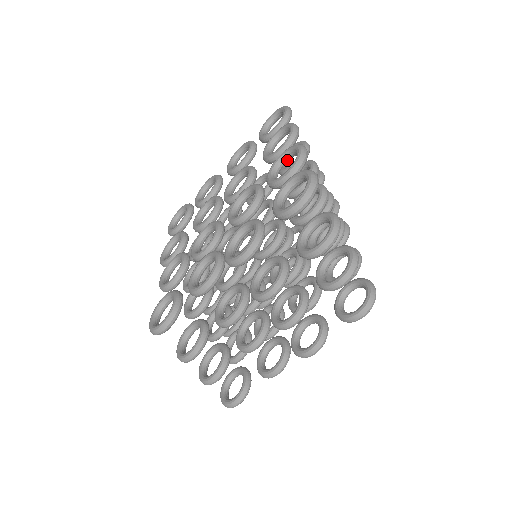
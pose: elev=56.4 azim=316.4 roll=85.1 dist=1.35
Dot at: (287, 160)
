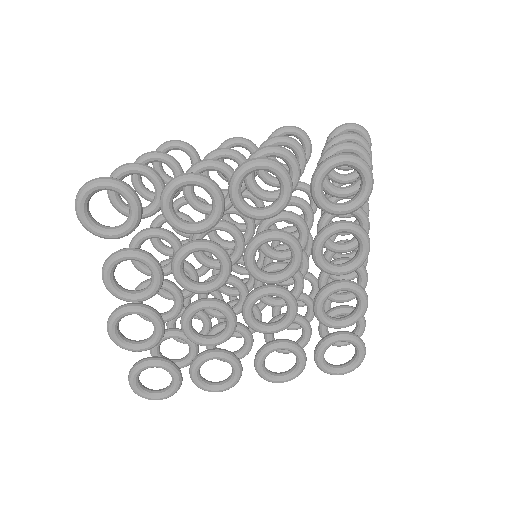
Dot at: occluded
